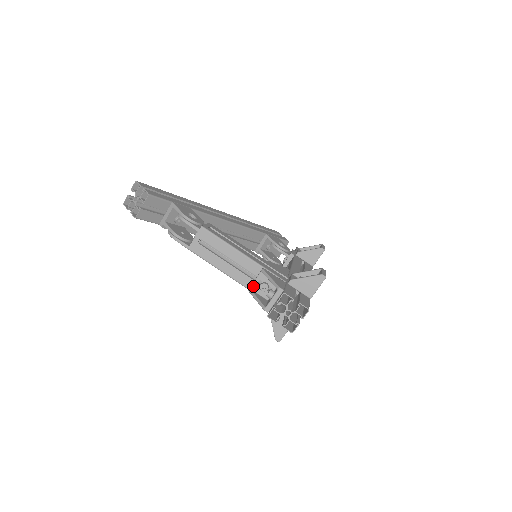
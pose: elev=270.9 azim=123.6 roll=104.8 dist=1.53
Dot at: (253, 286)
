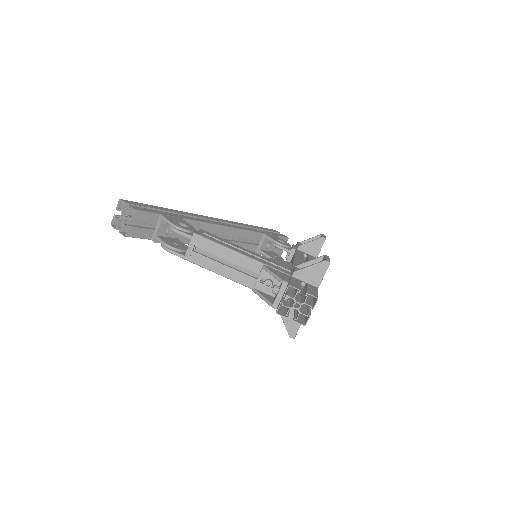
Dot at: (257, 285)
